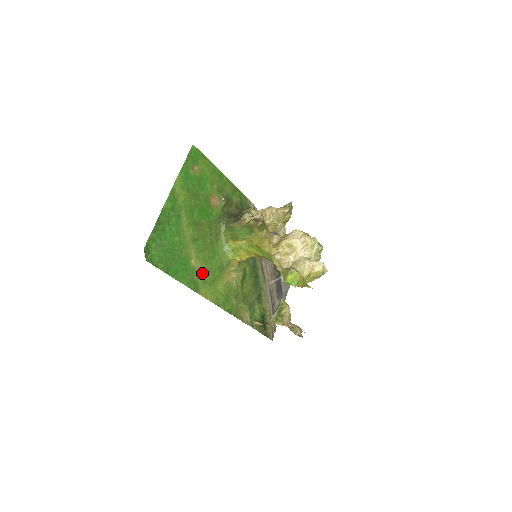
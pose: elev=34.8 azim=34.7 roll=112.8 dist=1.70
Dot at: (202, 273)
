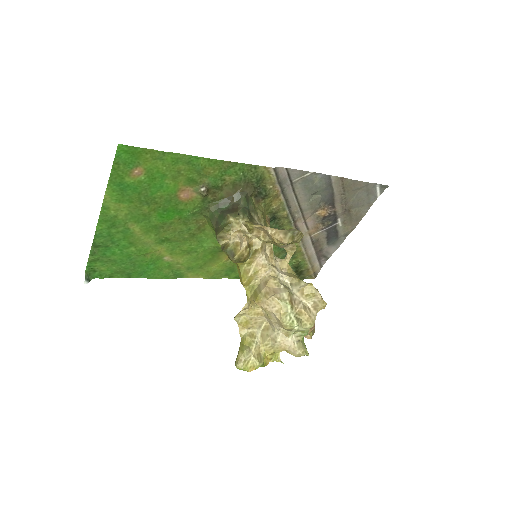
Dot at: (184, 263)
